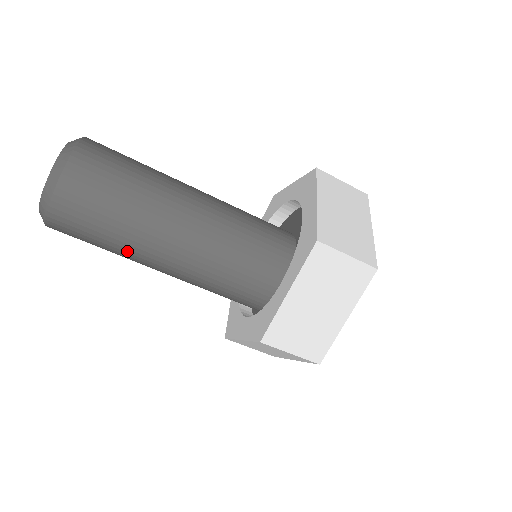
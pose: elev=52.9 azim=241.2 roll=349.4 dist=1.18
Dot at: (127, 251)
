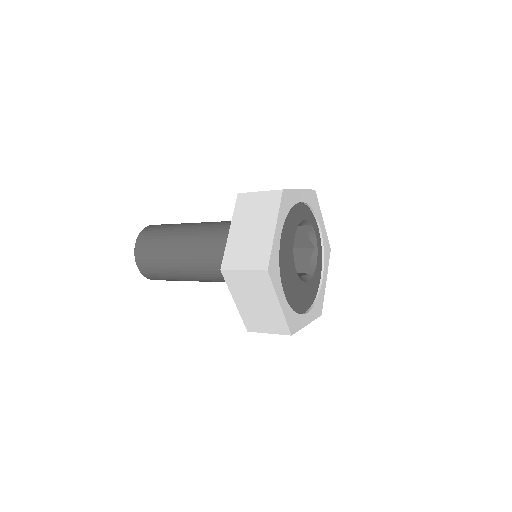
Dot at: occluded
